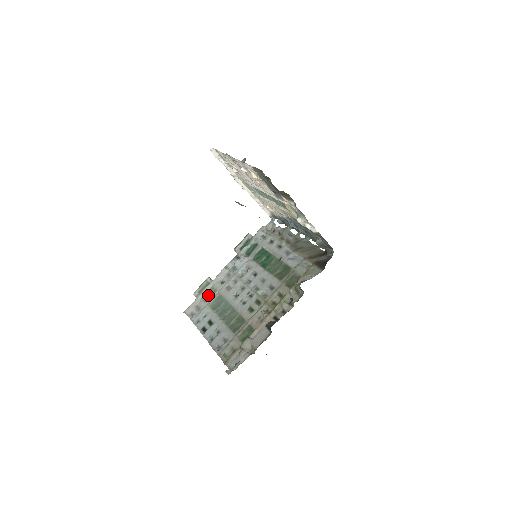
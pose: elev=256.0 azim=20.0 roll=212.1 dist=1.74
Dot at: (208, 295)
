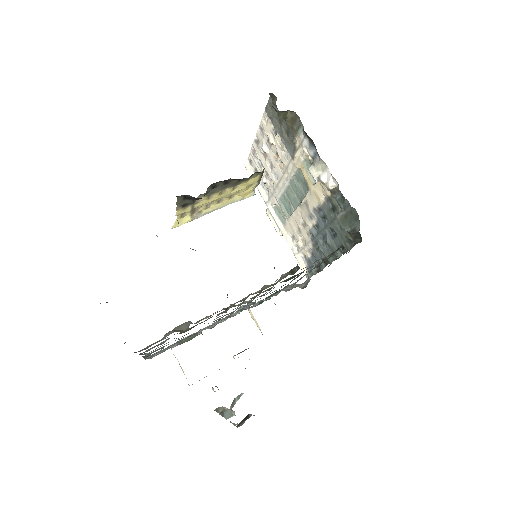
Dot at: (186, 340)
